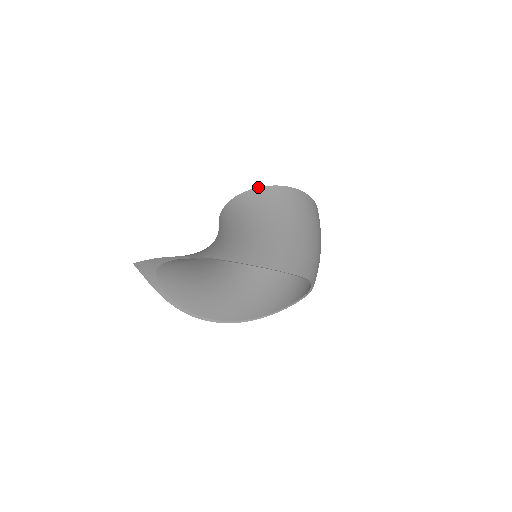
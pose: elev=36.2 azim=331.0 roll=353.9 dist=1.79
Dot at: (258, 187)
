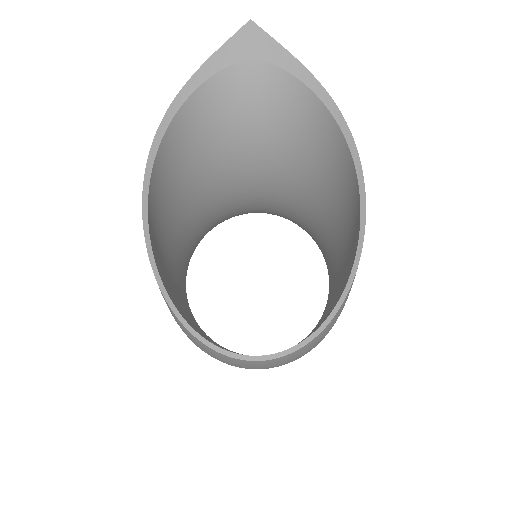
Dot at: occluded
